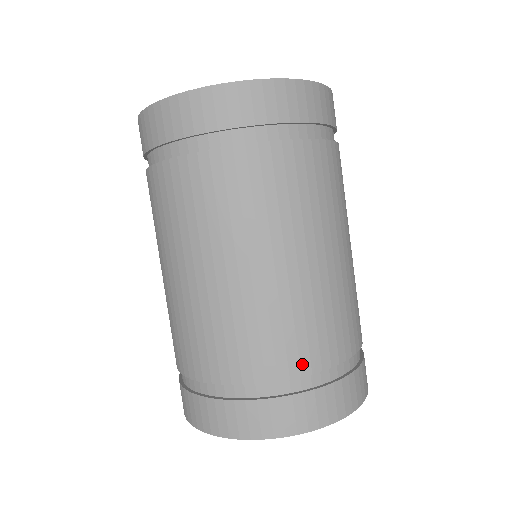
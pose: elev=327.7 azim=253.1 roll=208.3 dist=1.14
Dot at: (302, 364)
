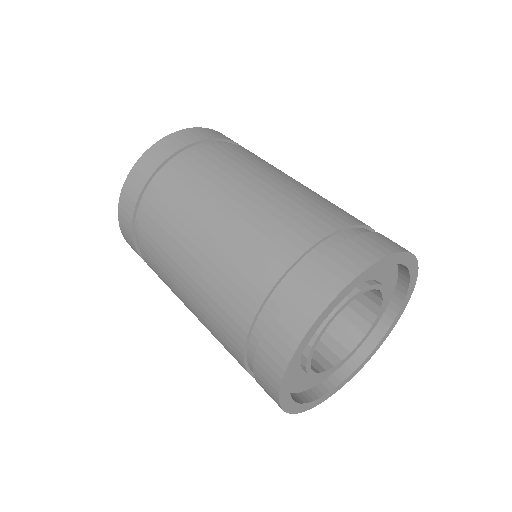
Dot at: (344, 220)
